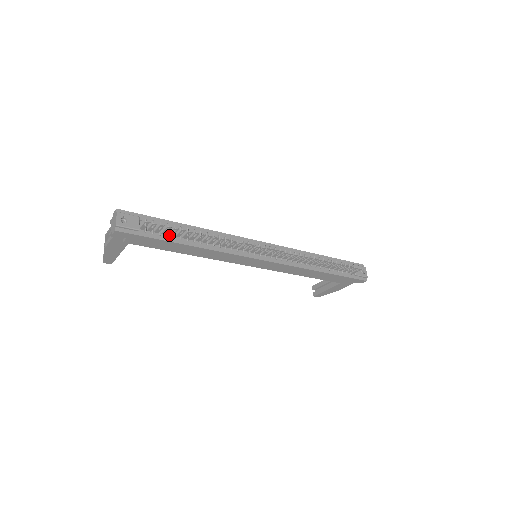
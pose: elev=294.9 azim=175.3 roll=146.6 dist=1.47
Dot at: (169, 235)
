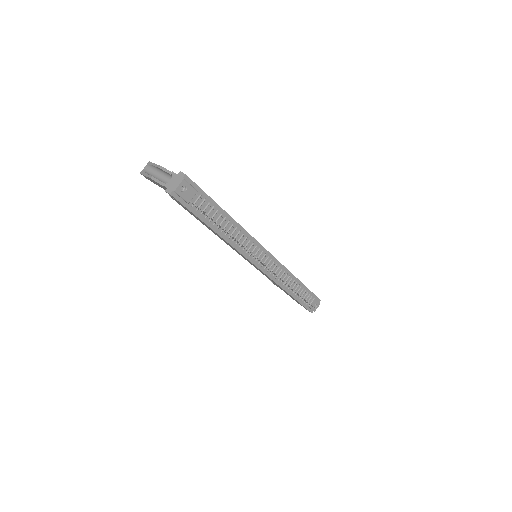
Dot at: (208, 217)
